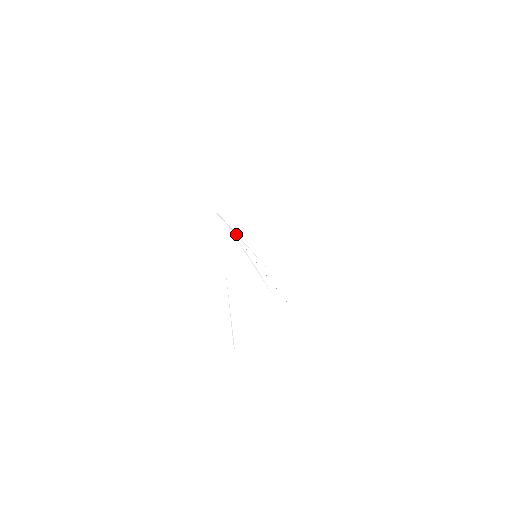
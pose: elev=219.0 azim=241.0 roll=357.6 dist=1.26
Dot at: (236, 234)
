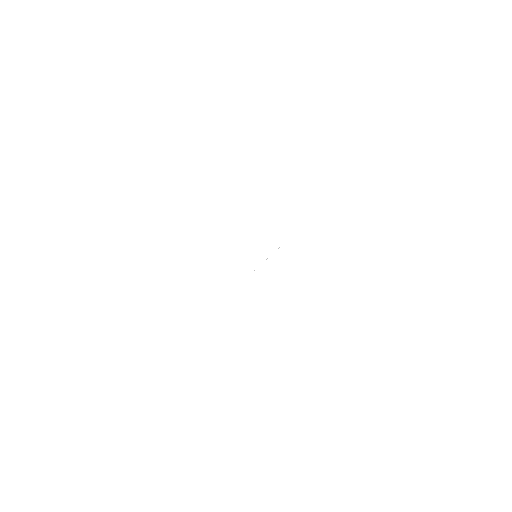
Dot at: occluded
